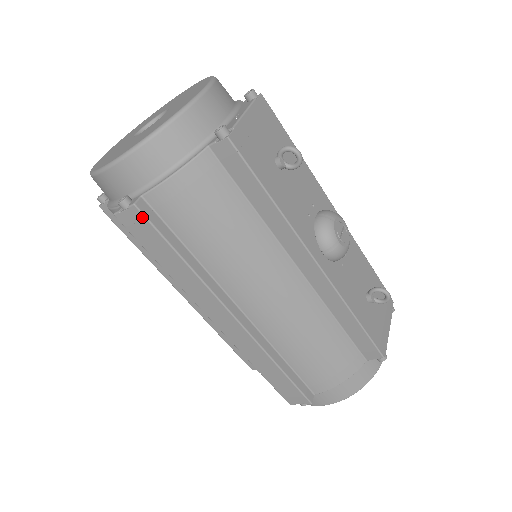
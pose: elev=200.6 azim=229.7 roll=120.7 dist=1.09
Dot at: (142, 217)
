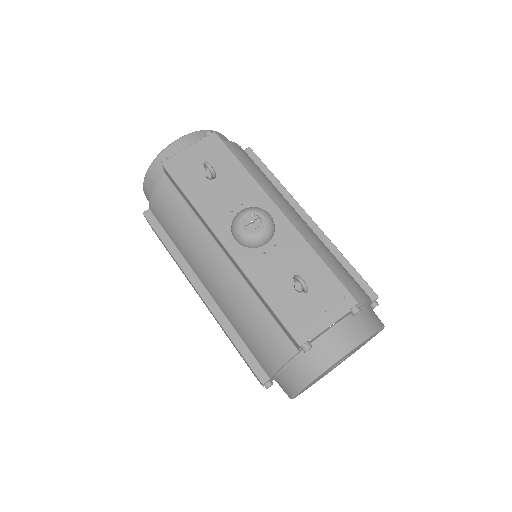
Dot at: (147, 220)
